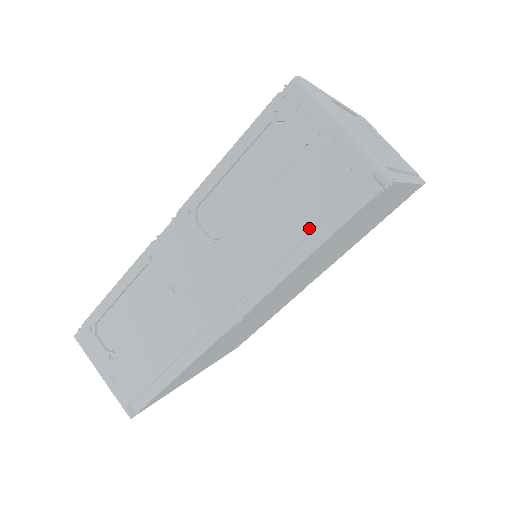
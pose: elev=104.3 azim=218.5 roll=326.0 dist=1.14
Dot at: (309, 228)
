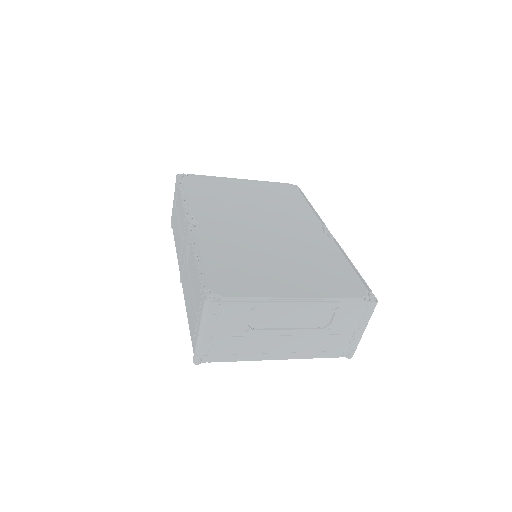
Dot at: (188, 319)
